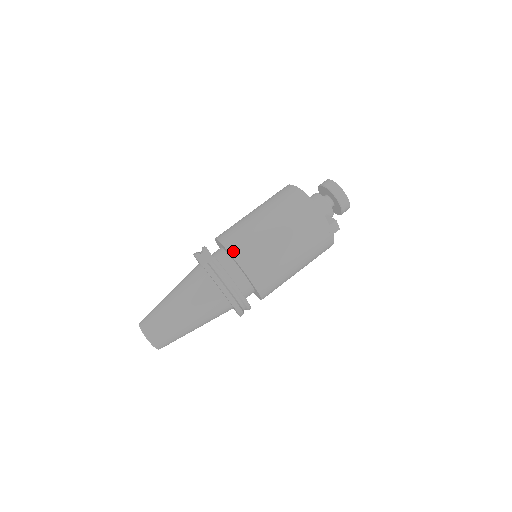
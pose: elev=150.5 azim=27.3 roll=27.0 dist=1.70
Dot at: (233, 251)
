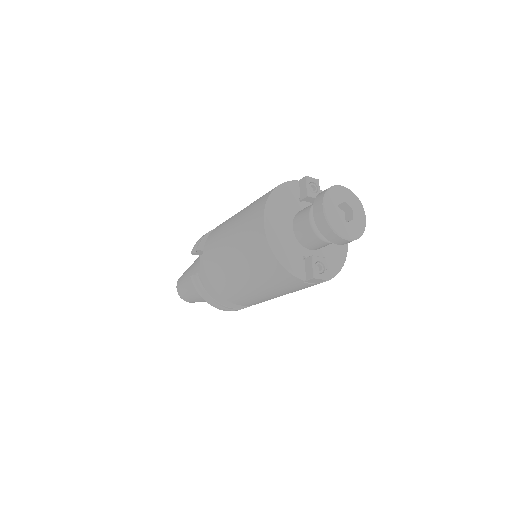
Dot at: (209, 276)
